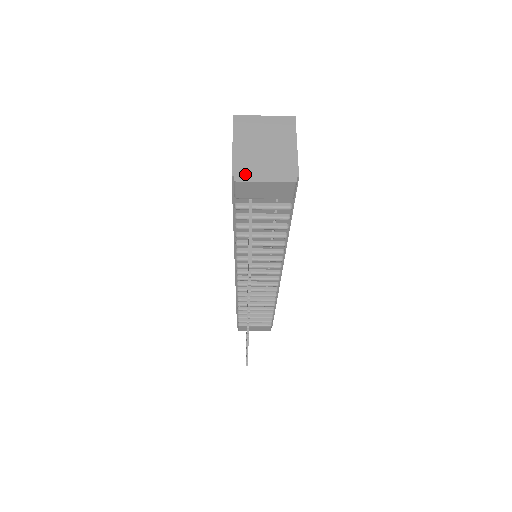
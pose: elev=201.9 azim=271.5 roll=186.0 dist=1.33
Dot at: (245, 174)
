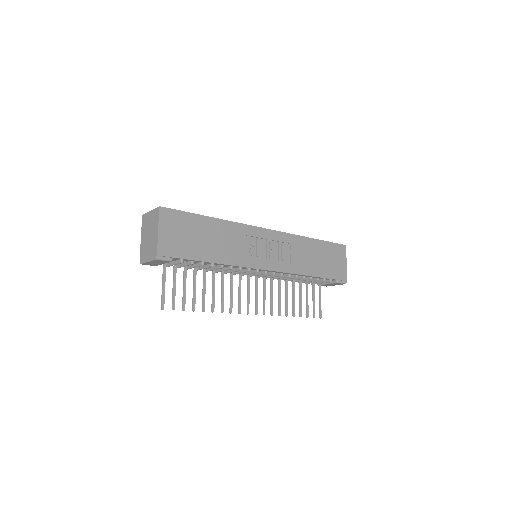
Dot at: (143, 258)
